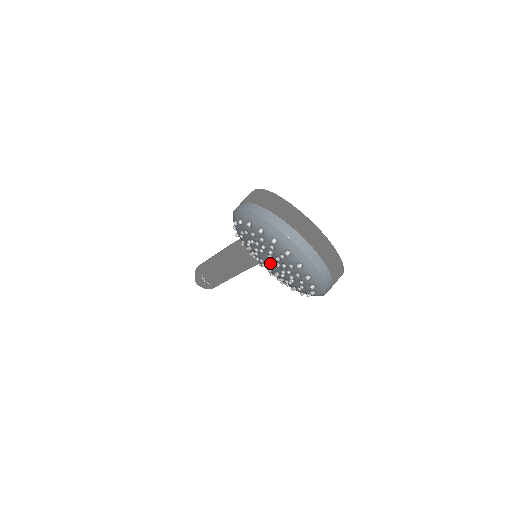
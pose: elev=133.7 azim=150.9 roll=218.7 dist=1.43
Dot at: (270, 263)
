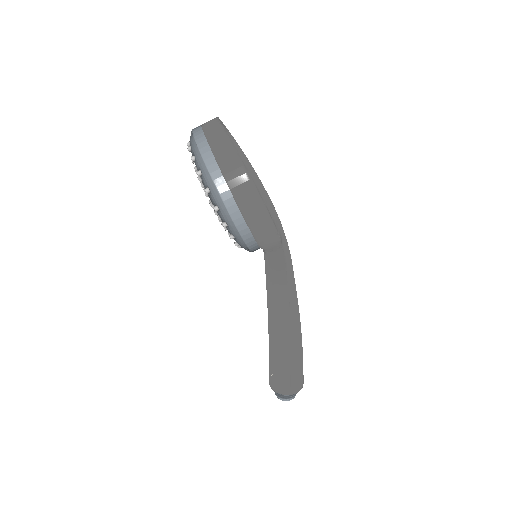
Dot at: occluded
